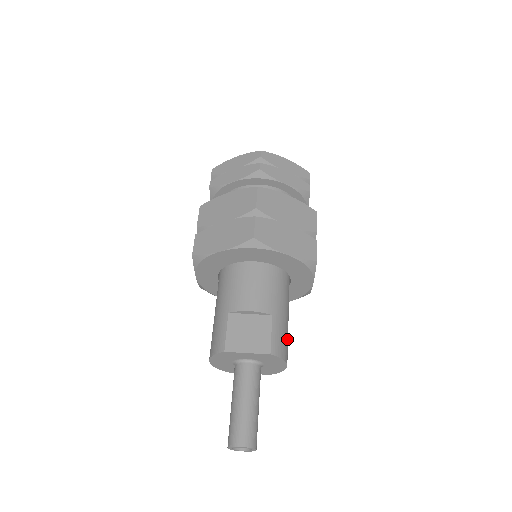
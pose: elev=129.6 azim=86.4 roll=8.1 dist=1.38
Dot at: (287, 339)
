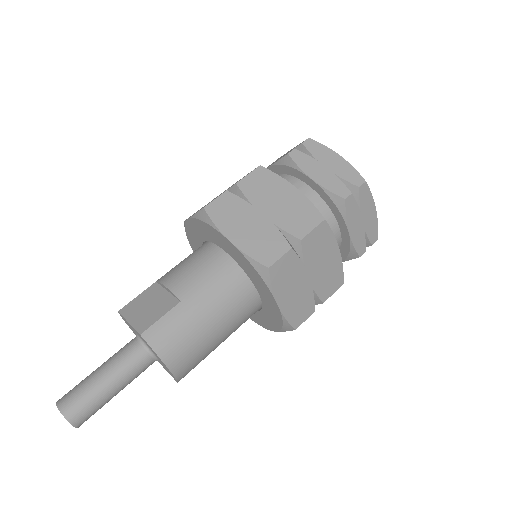
Dot at: (190, 342)
